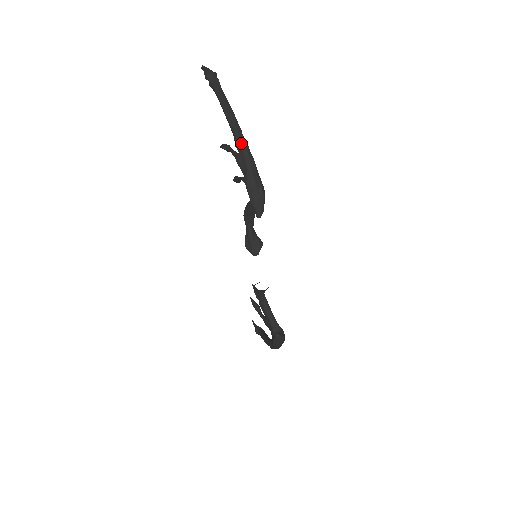
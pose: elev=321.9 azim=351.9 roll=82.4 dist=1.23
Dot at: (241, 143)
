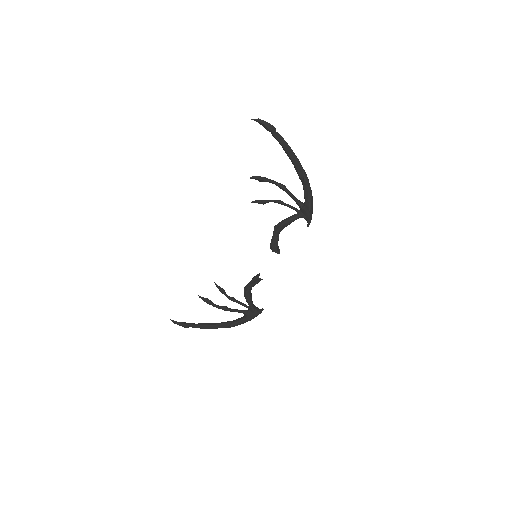
Dot at: (308, 180)
